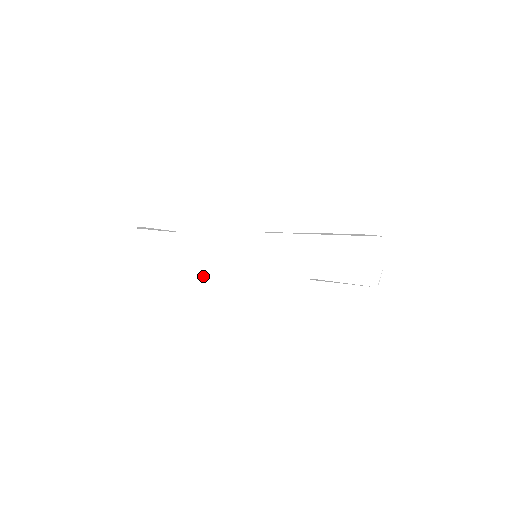
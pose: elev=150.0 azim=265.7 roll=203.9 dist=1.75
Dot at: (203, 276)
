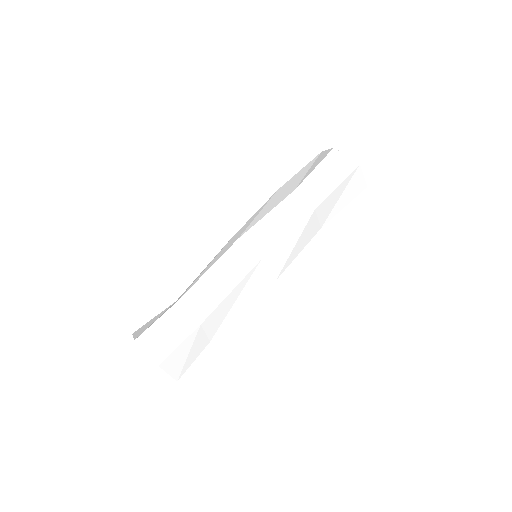
Dot at: occluded
